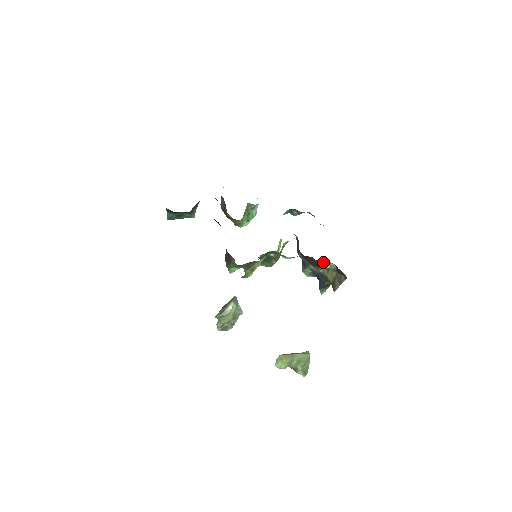
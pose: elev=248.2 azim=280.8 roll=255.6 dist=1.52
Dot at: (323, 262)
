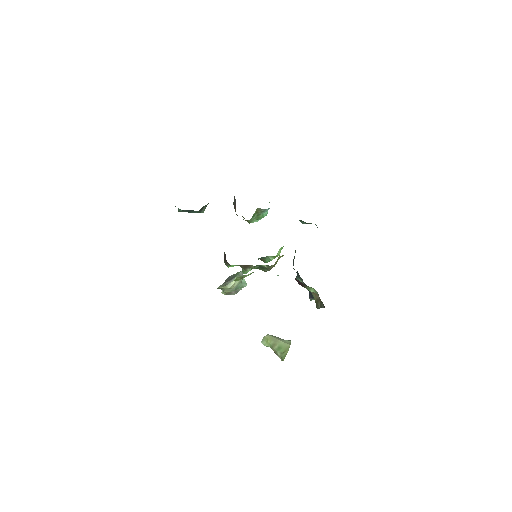
Dot at: (308, 286)
